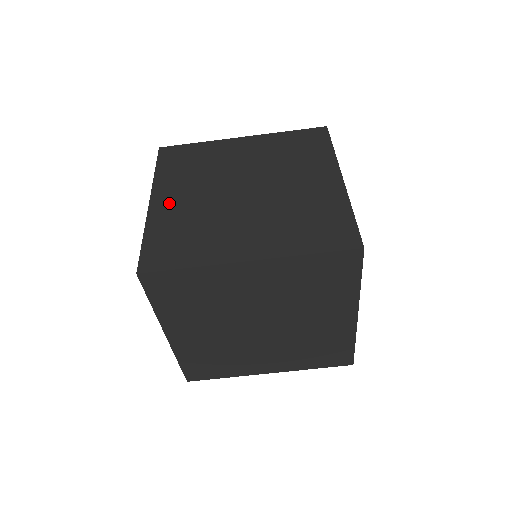
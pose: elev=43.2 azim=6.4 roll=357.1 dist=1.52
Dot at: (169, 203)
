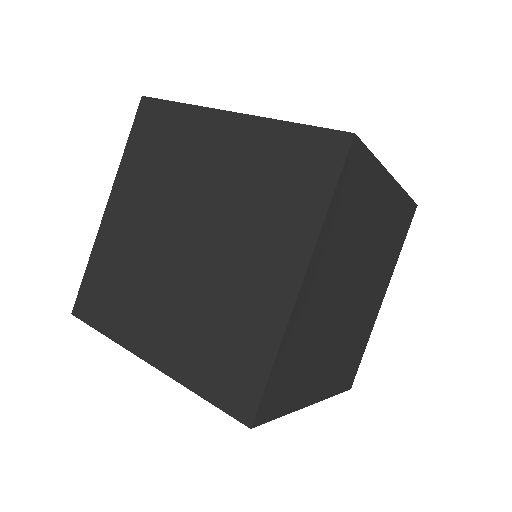
Dot at: occluded
